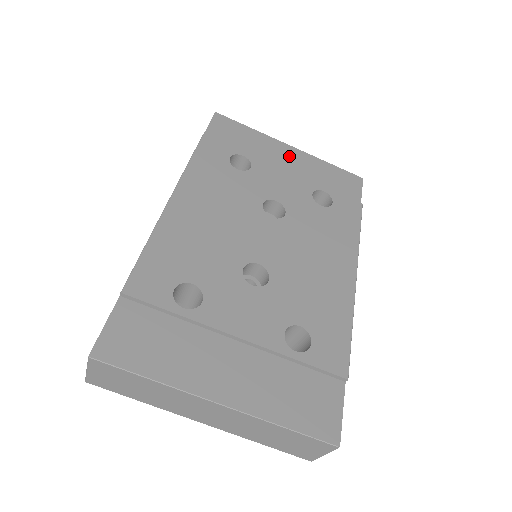
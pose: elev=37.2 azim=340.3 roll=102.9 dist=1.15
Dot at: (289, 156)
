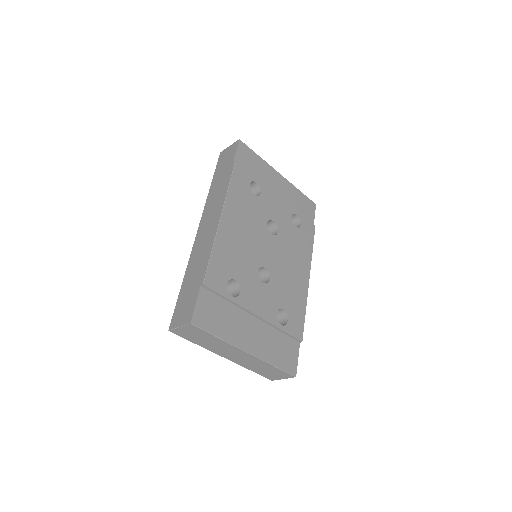
Dot at: (279, 183)
